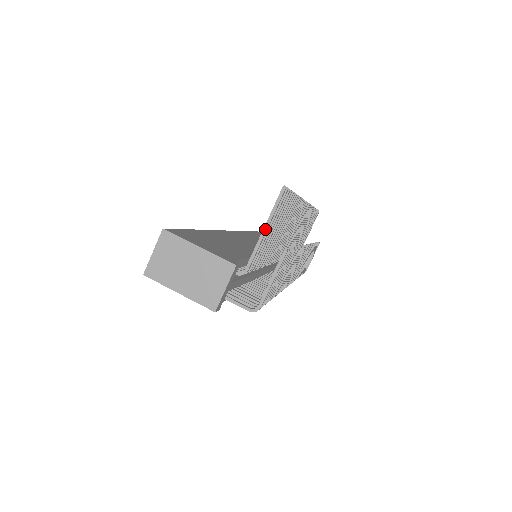
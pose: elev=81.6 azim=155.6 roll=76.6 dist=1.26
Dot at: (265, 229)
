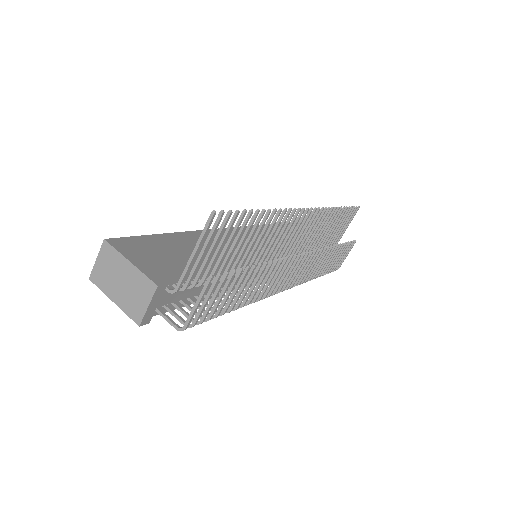
Dot at: (194, 252)
